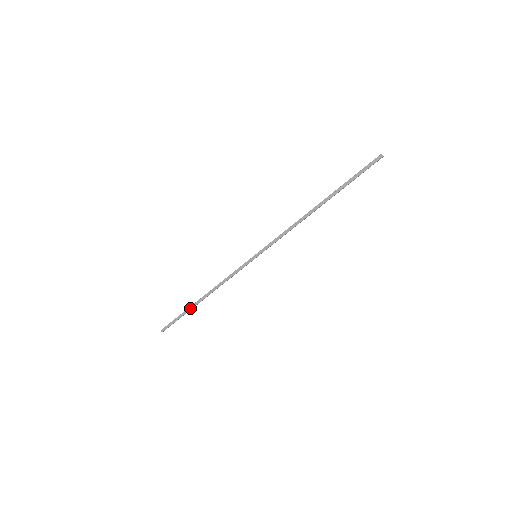
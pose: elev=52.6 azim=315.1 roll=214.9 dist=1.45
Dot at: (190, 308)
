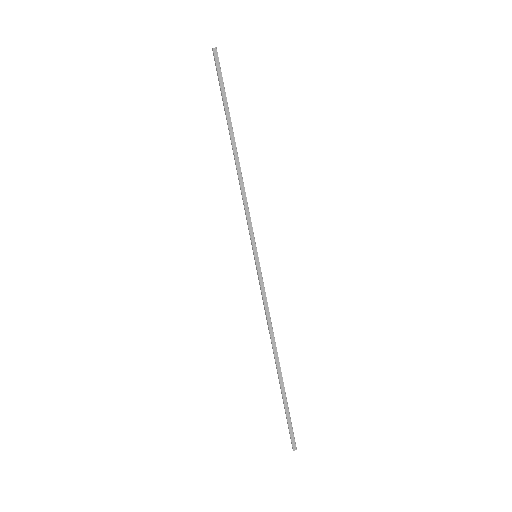
Dot at: (282, 387)
